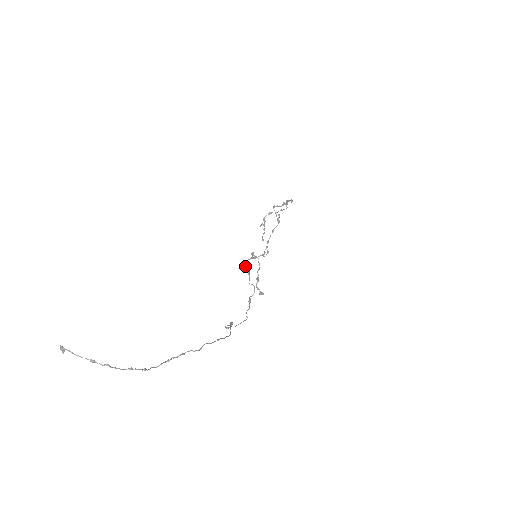
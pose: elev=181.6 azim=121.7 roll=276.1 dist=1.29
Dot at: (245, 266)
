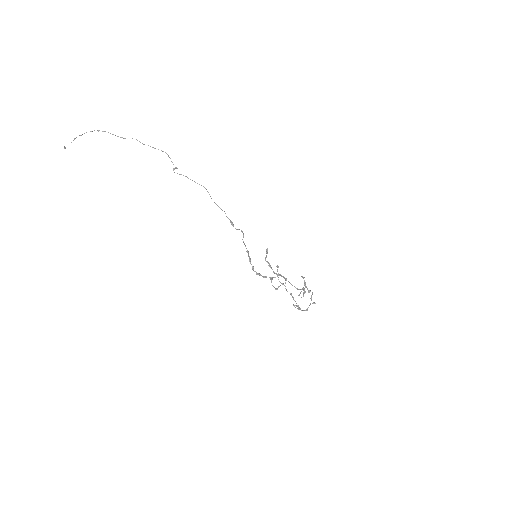
Dot at: (250, 263)
